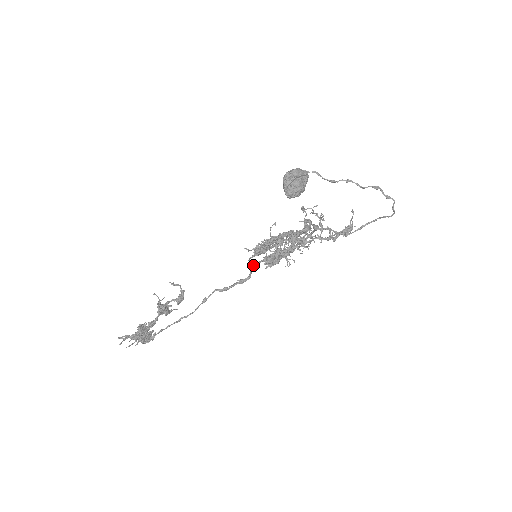
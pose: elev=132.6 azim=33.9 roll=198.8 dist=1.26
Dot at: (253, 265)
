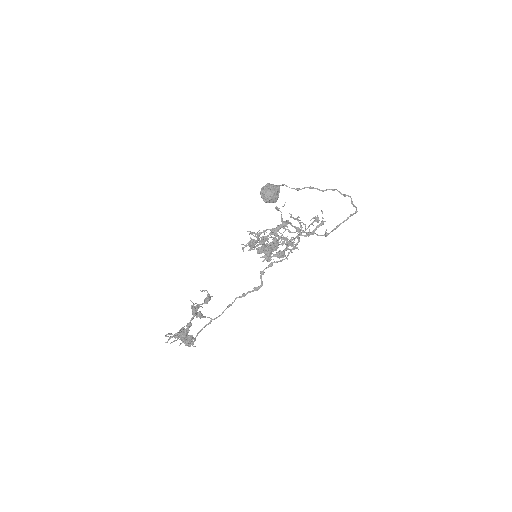
Dot at: (261, 271)
